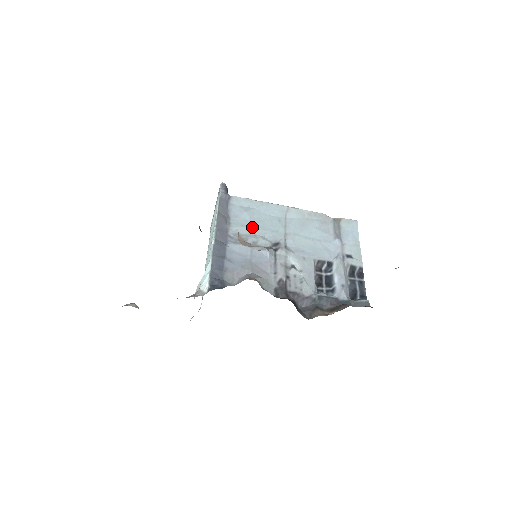
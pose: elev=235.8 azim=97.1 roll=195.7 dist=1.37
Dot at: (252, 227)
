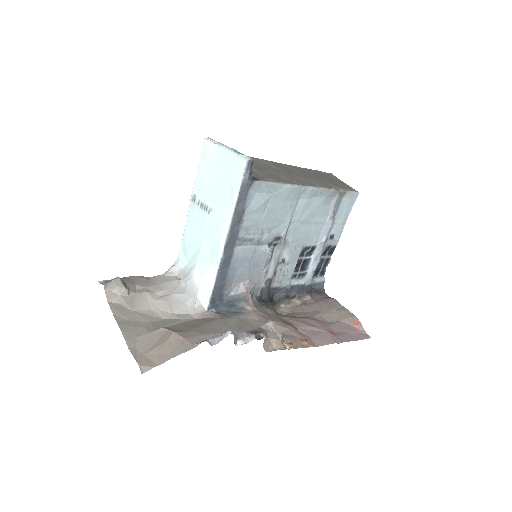
Dot at: (263, 222)
